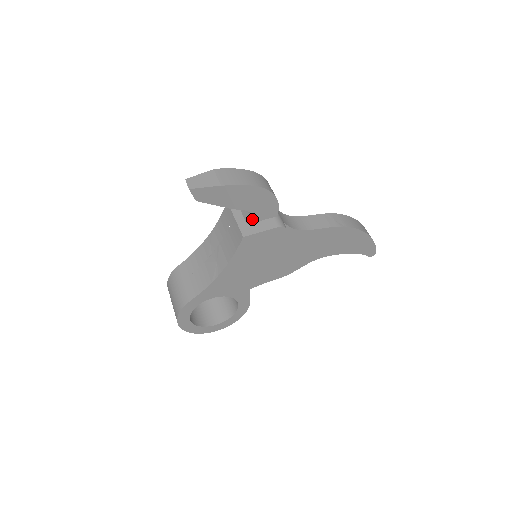
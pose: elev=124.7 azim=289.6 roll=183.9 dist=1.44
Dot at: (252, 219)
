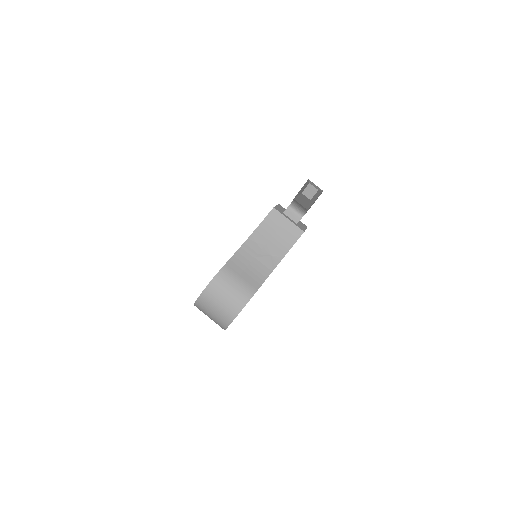
Dot at: occluded
